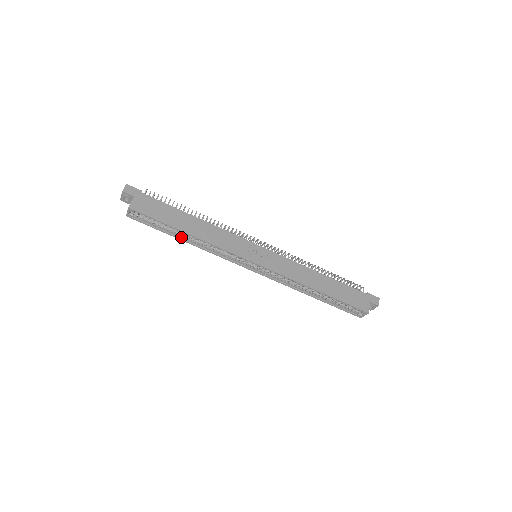
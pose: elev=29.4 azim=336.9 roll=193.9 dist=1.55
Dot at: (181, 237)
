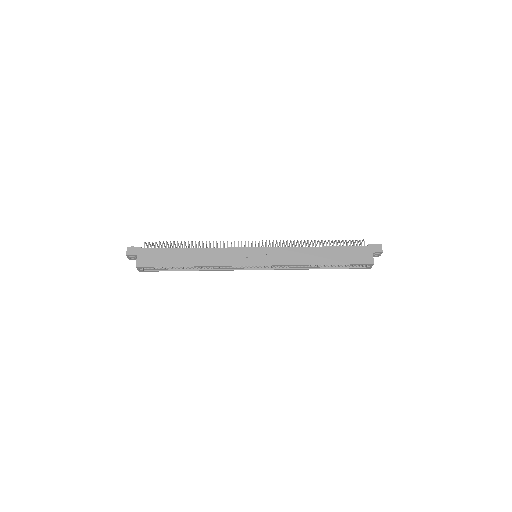
Dot at: (188, 269)
